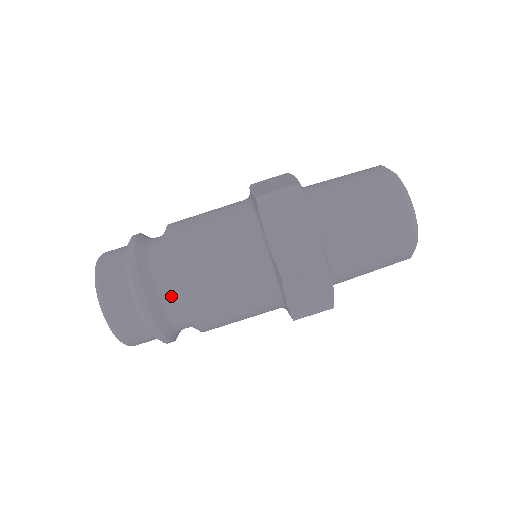
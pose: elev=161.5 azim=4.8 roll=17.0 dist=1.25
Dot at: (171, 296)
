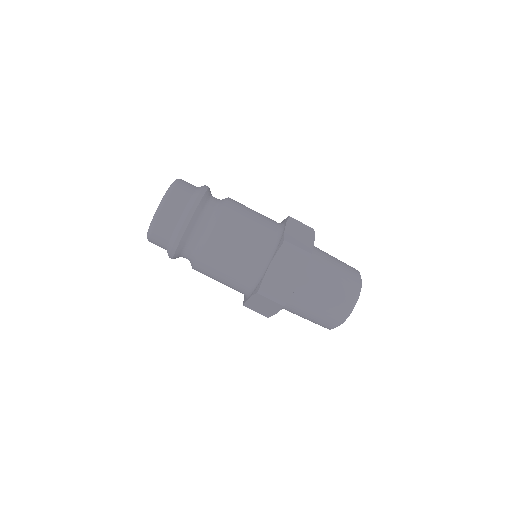
Dot at: (196, 245)
